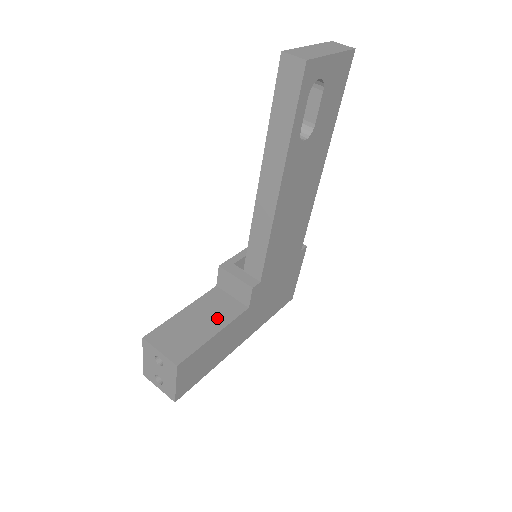
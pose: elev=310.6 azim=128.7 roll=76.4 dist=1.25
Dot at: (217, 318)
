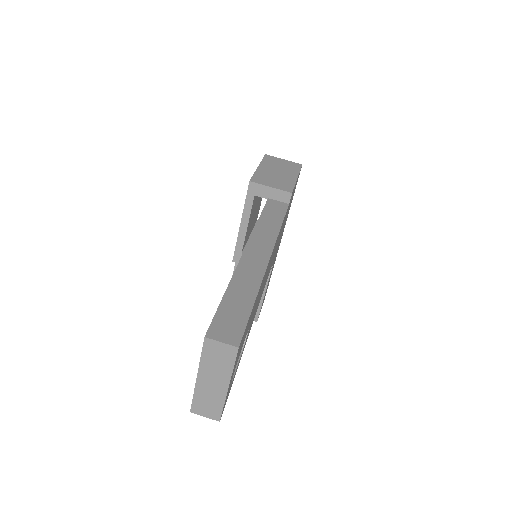
Dot at: occluded
